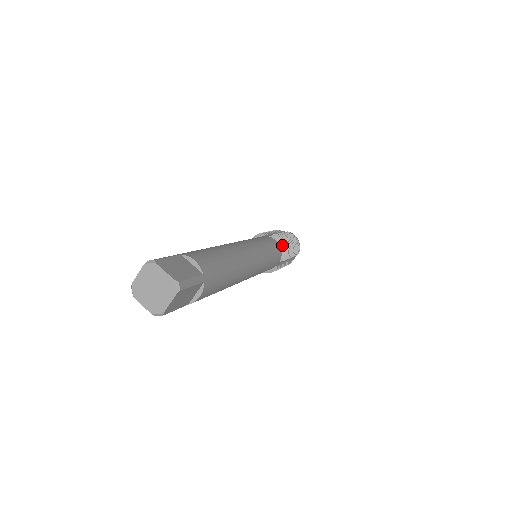
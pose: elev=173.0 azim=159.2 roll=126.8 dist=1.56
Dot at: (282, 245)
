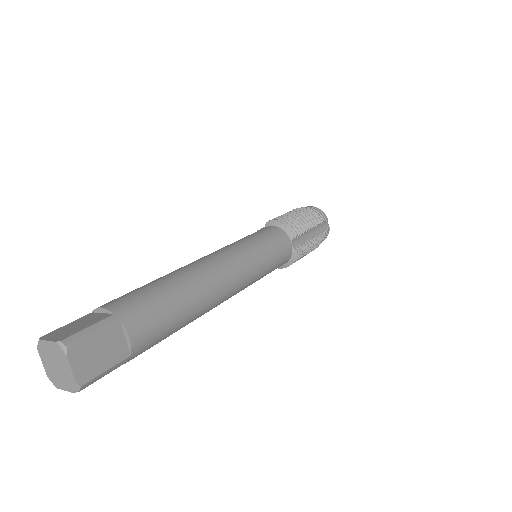
Dot at: (280, 225)
